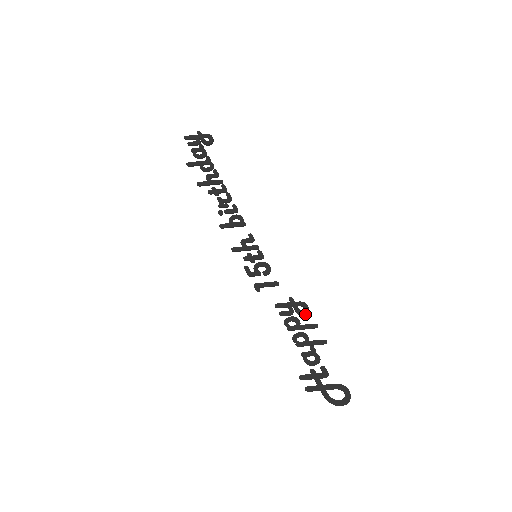
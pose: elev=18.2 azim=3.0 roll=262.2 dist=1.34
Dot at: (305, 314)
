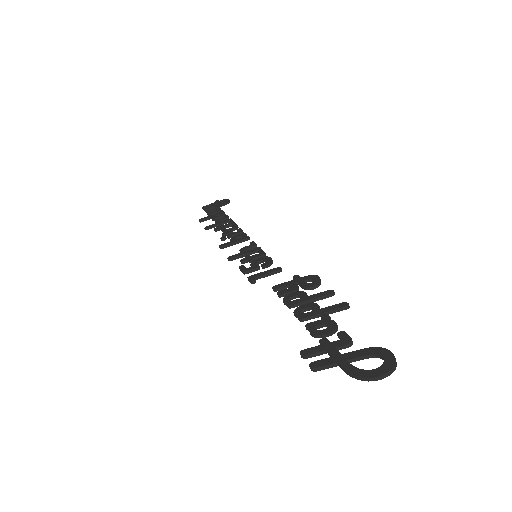
Dot at: (314, 285)
